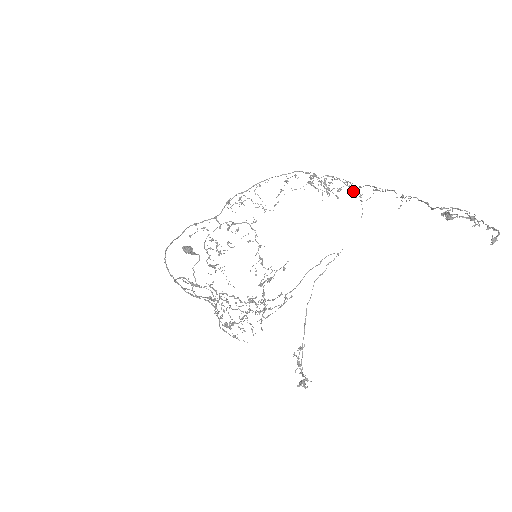
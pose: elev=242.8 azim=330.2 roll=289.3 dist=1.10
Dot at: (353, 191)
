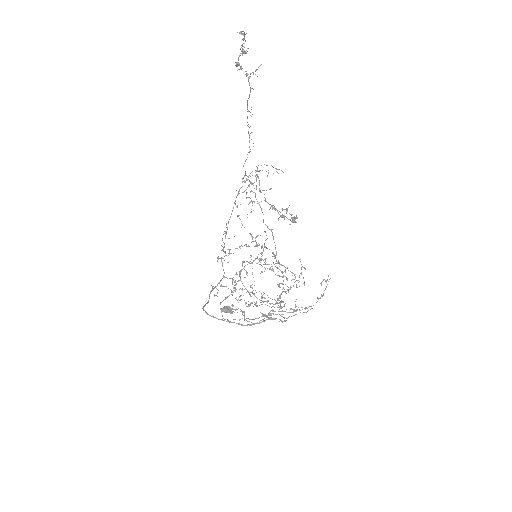
Dot at: (268, 172)
